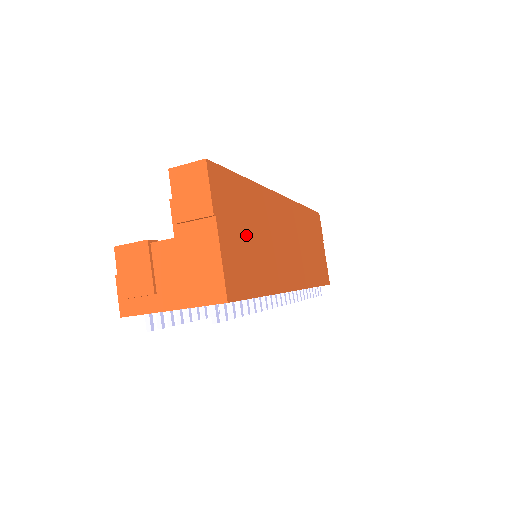
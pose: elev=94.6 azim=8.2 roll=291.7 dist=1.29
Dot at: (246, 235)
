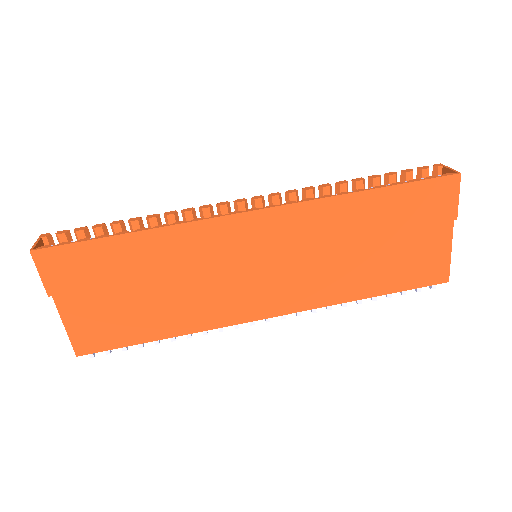
Dot at: (122, 294)
